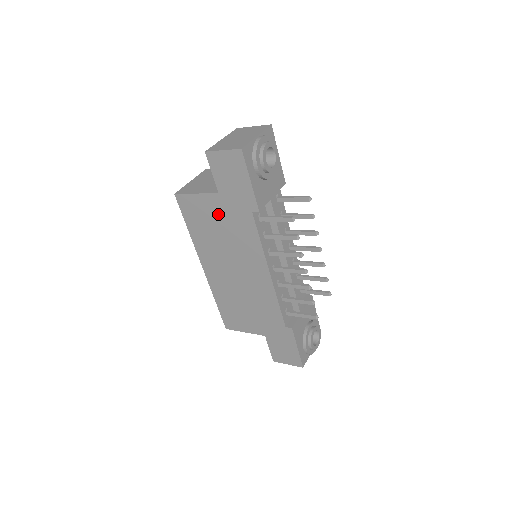
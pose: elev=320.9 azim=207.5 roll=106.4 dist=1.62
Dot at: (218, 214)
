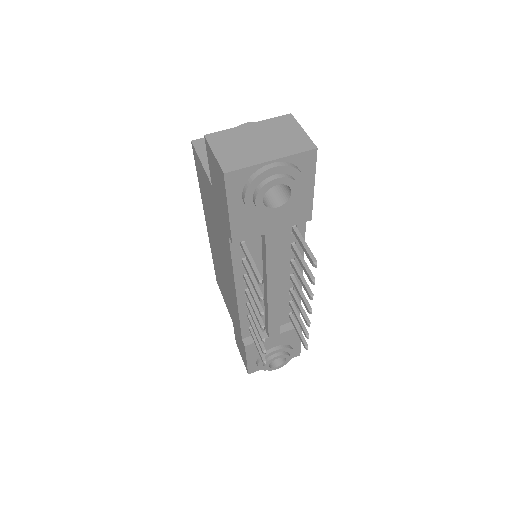
Dot at: (212, 201)
